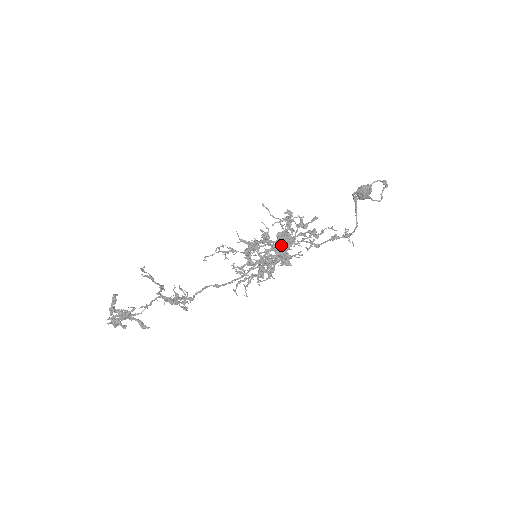
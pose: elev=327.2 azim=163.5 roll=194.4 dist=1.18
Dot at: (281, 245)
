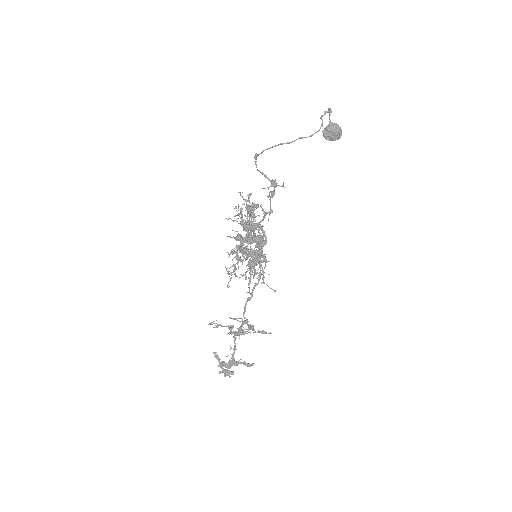
Dot at: (245, 235)
